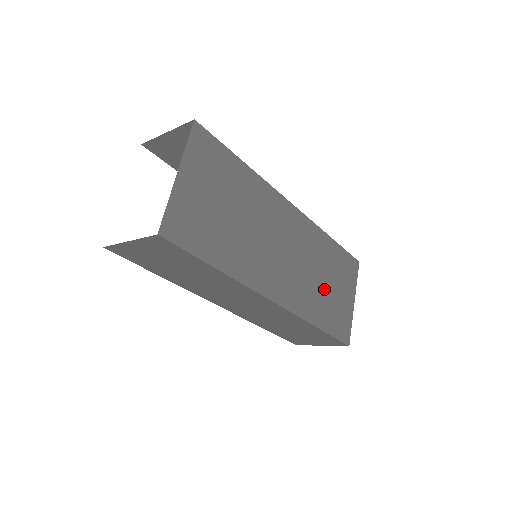
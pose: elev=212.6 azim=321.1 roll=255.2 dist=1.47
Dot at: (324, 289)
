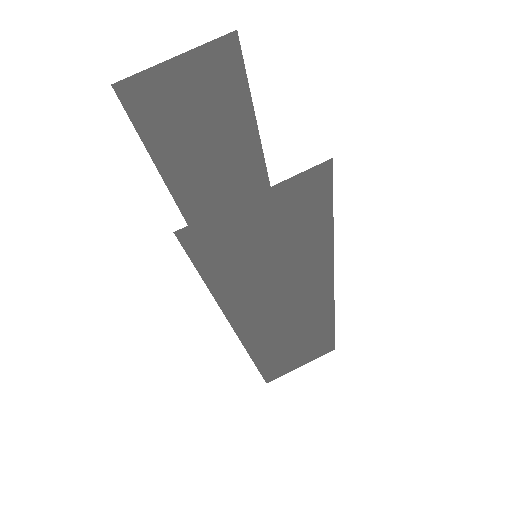
Dot at: occluded
